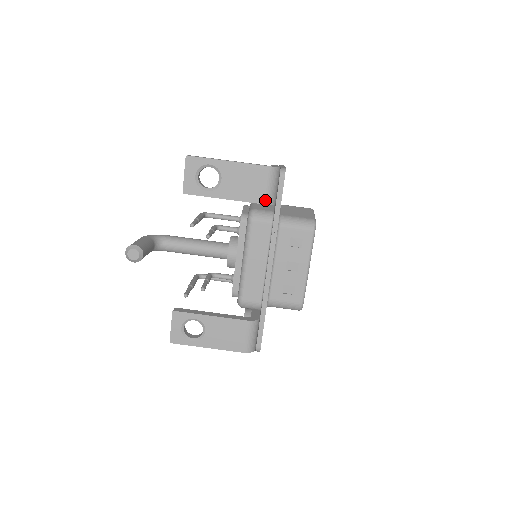
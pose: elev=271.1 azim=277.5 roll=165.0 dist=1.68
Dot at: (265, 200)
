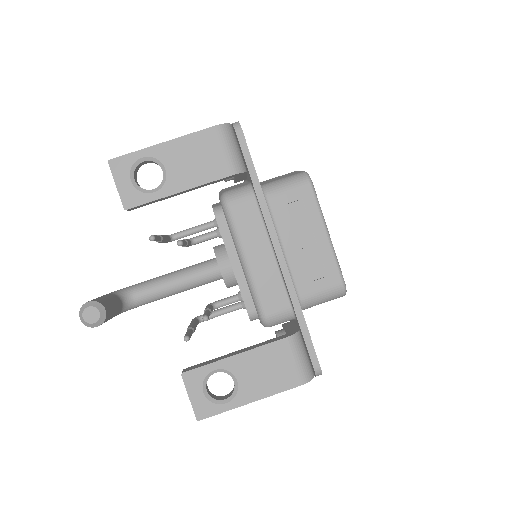
Dot at: (231, 169)
